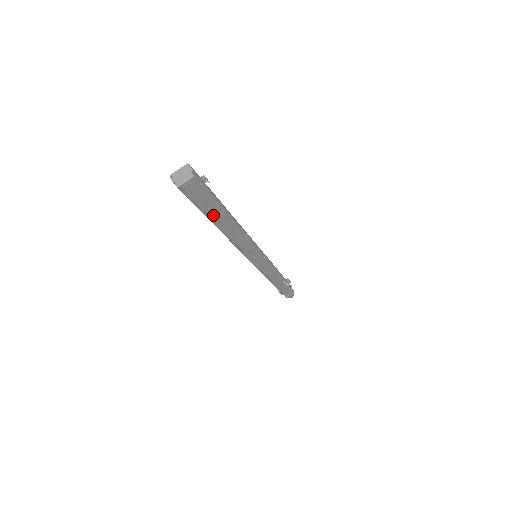
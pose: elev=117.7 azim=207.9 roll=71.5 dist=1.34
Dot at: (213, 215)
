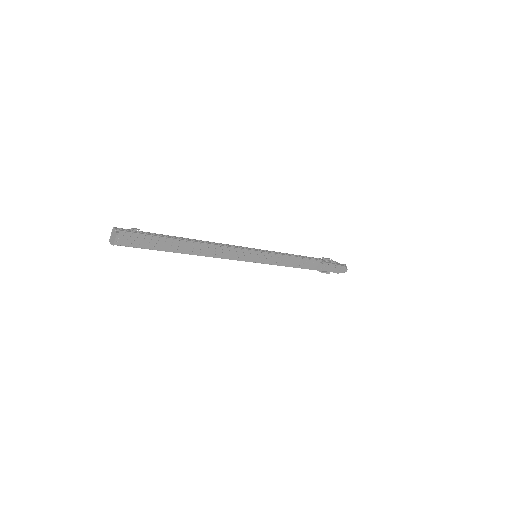
Dot at: (166, 248)
